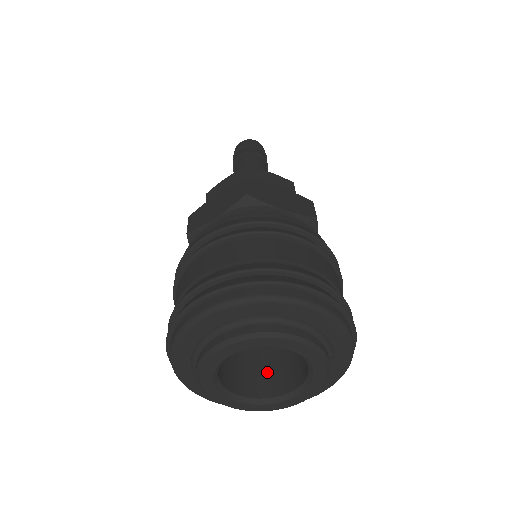
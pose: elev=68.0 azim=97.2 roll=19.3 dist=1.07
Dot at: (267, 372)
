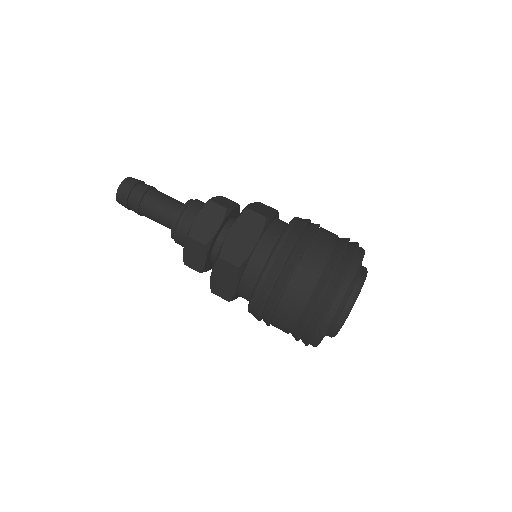
Dot at: occluded
